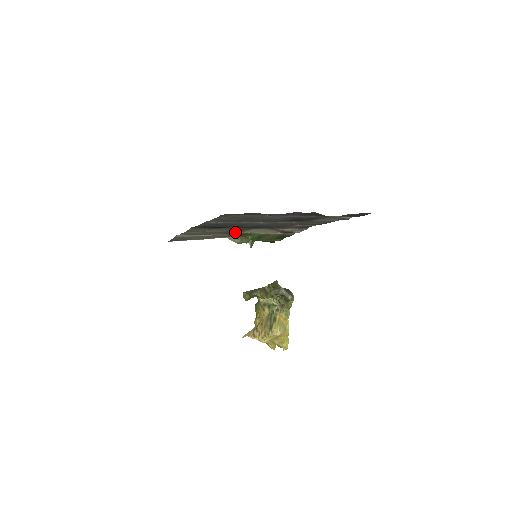
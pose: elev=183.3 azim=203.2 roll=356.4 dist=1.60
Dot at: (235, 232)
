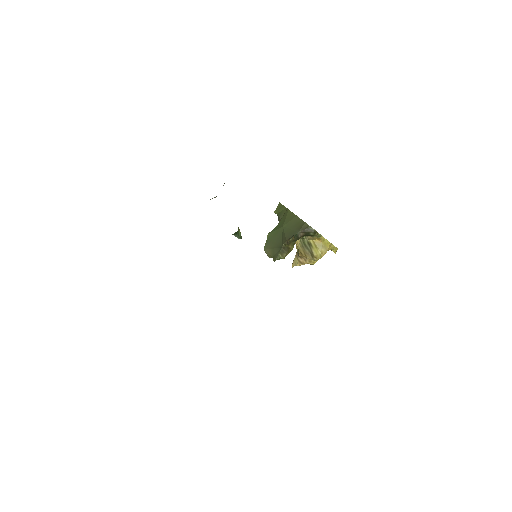
Dot at: occluded
